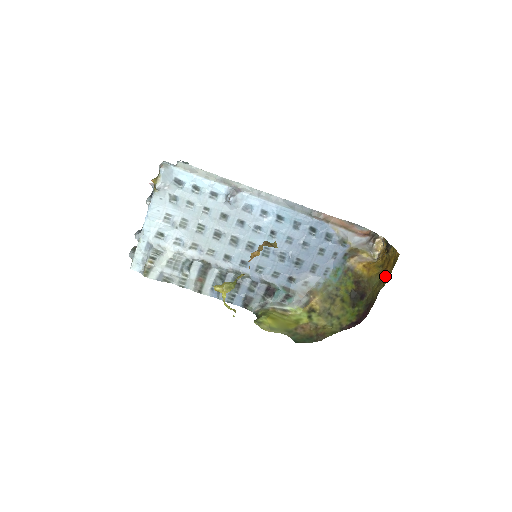
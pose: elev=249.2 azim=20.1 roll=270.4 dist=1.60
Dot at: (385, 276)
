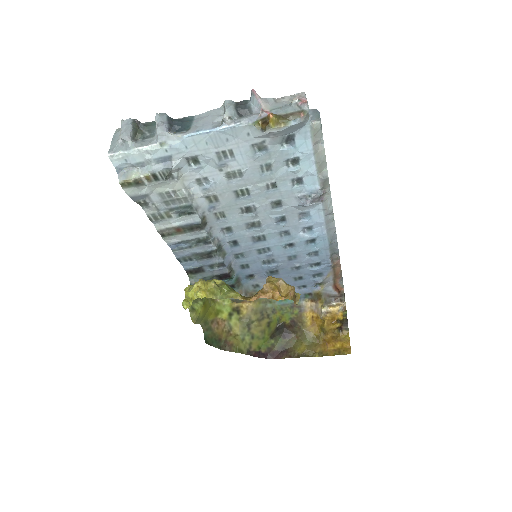
Dot at: (321, 348)
